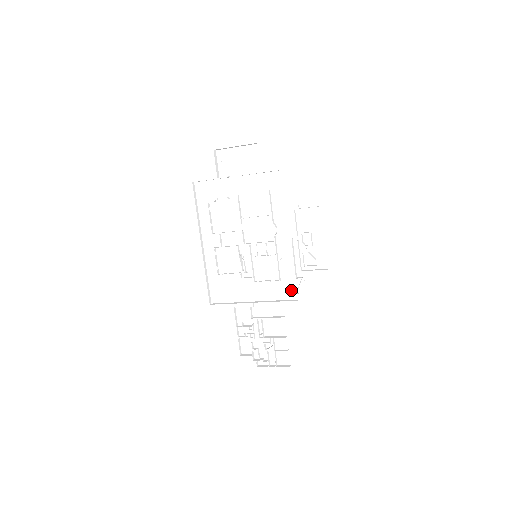
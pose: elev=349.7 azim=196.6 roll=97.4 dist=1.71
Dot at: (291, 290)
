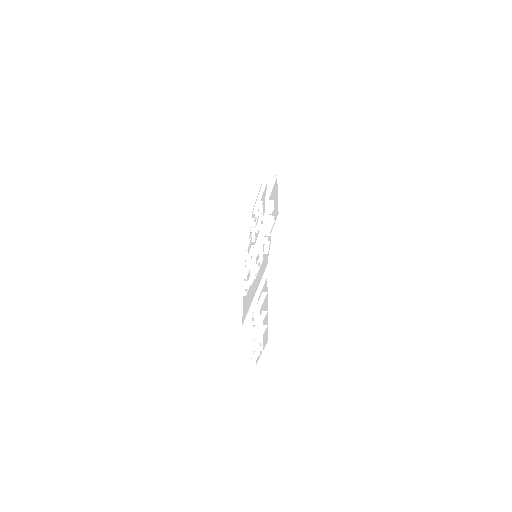
Dot at: (266, 260)
